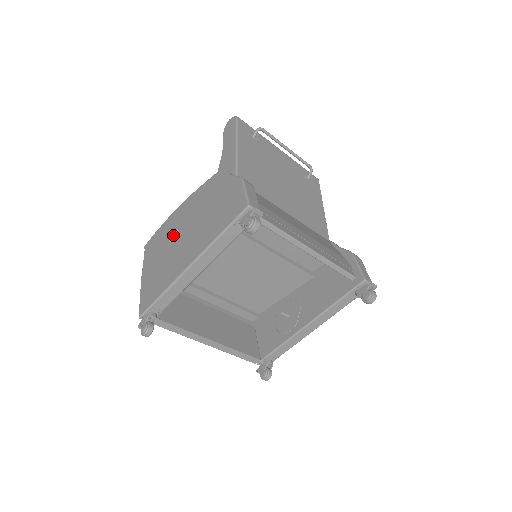
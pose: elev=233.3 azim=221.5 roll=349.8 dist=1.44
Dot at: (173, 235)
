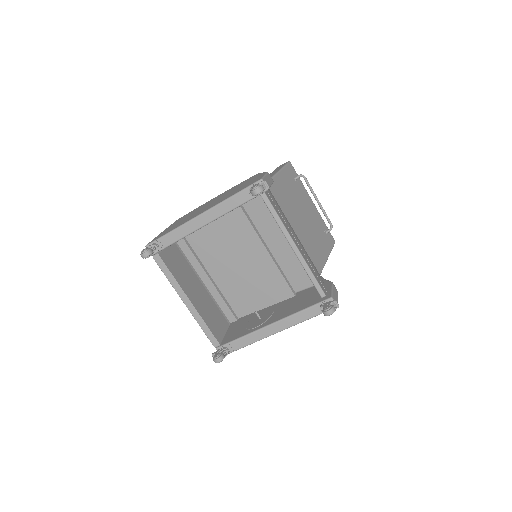
Dot at: (202, 207)
